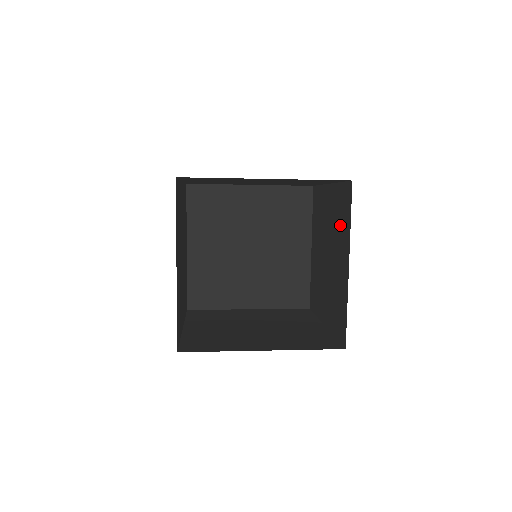
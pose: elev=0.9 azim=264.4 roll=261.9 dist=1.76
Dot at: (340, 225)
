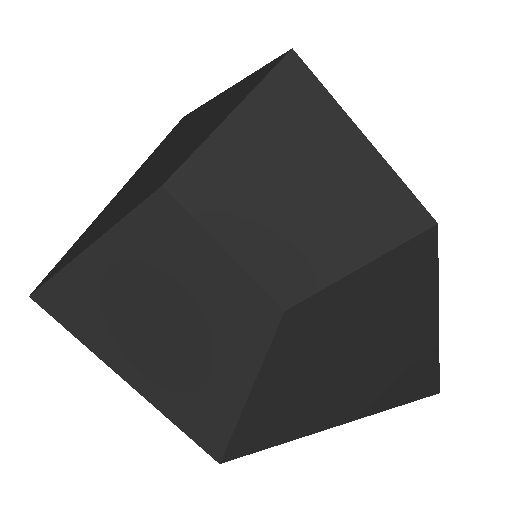
Dot at: occluded
